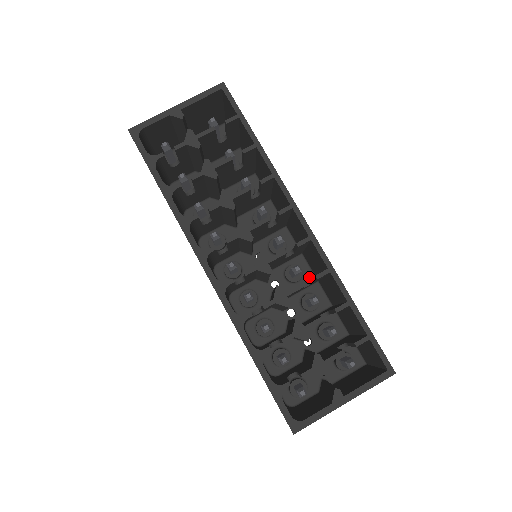
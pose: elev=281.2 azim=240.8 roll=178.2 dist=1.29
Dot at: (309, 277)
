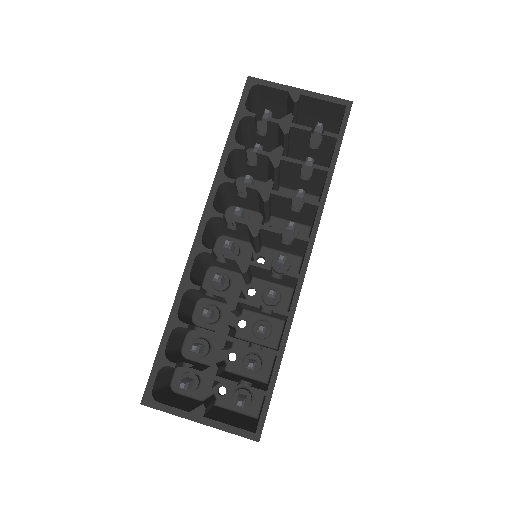
Dot at: occluded
